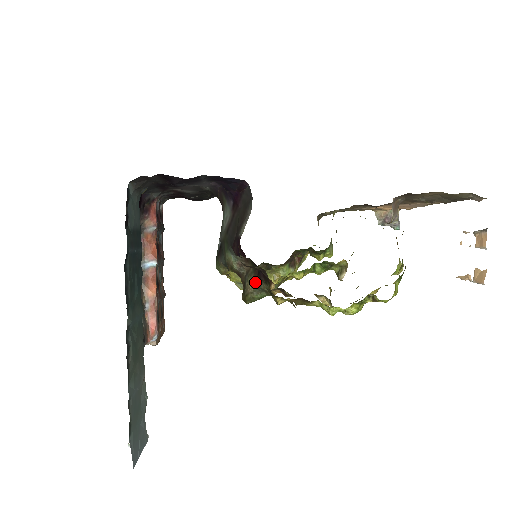
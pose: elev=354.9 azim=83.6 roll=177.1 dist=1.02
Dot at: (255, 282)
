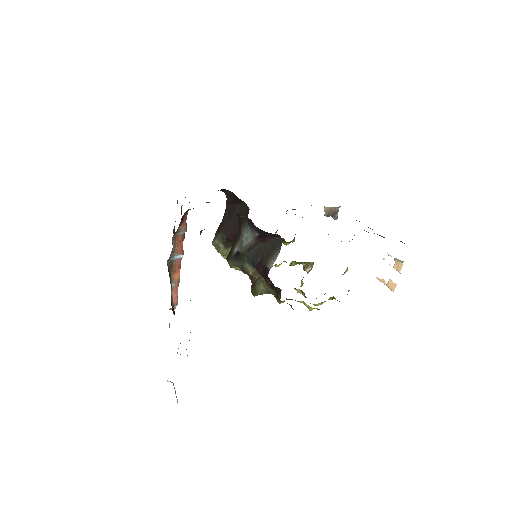
Dot at: (266, 288)
